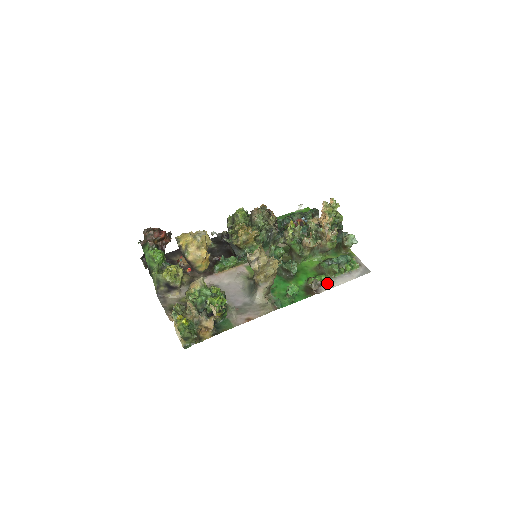
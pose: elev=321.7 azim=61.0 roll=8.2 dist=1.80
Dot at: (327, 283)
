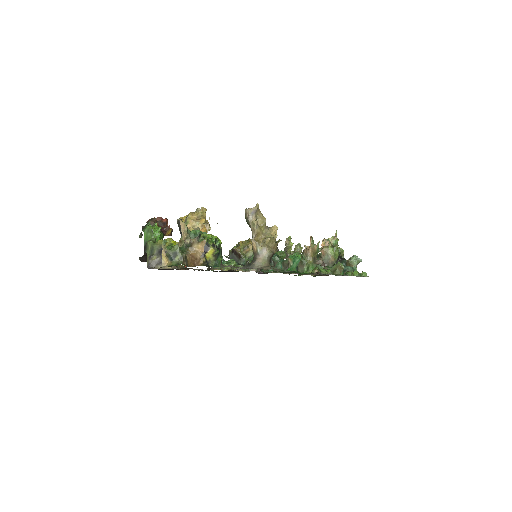
Dot at: occluded
